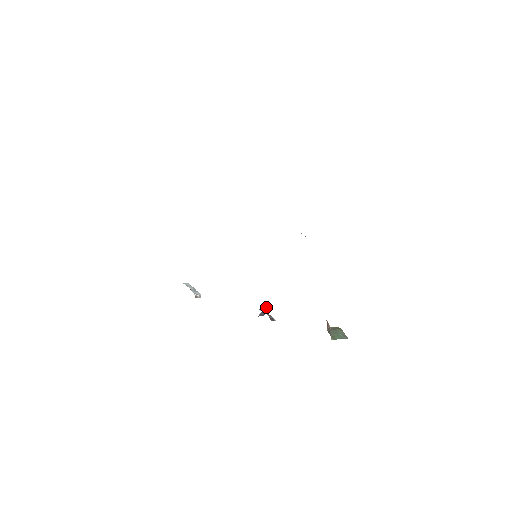
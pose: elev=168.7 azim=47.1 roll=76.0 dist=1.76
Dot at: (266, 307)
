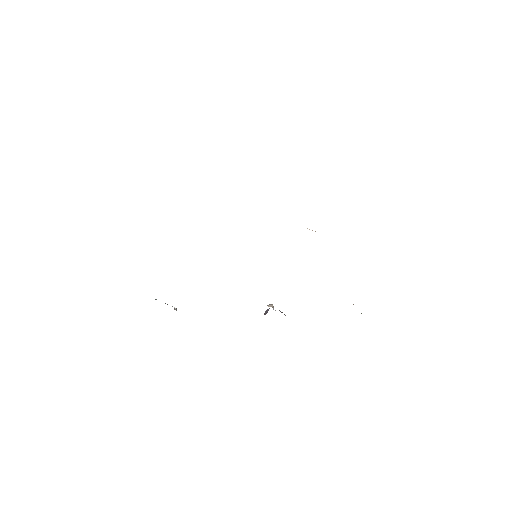
Dot at: (271, 304)
